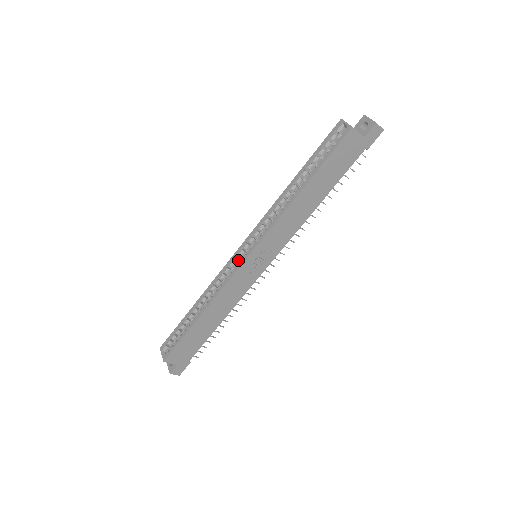
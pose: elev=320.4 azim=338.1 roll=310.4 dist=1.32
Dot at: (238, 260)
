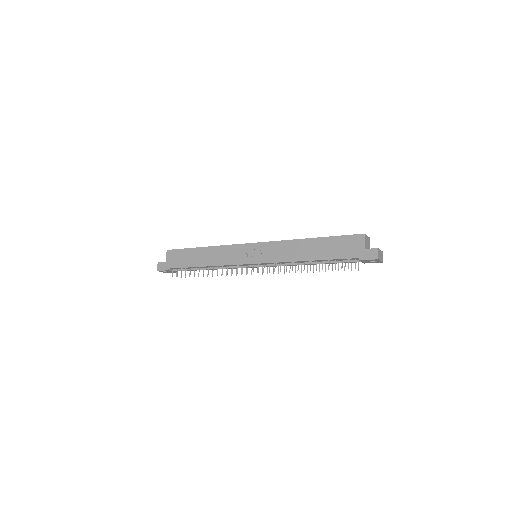
Dot at: occluded
